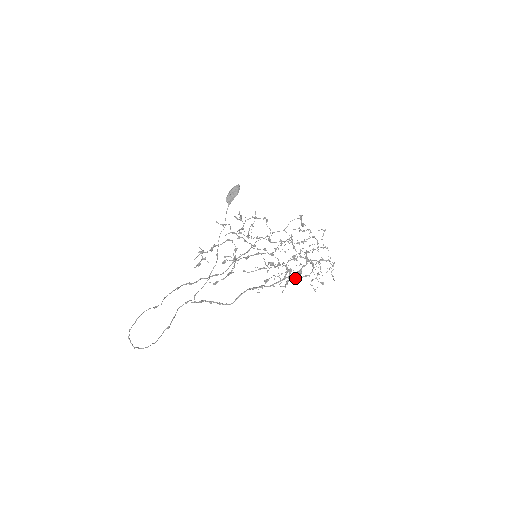
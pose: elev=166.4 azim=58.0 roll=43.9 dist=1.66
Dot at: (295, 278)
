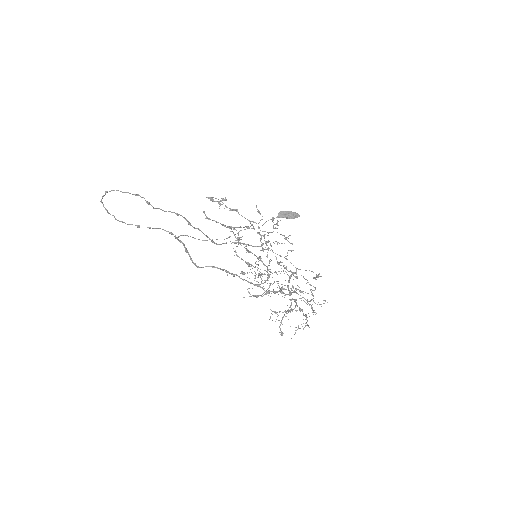
Dot at: occluded
